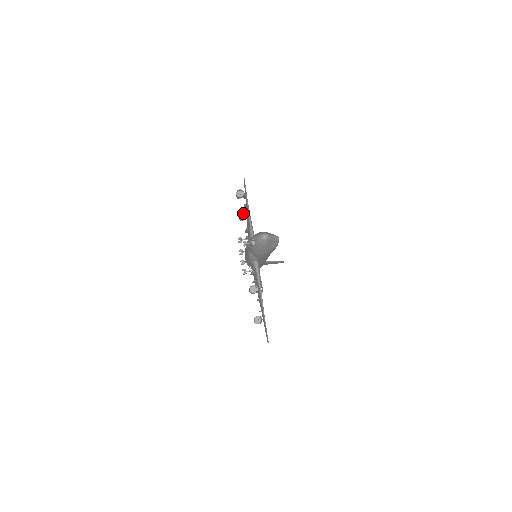
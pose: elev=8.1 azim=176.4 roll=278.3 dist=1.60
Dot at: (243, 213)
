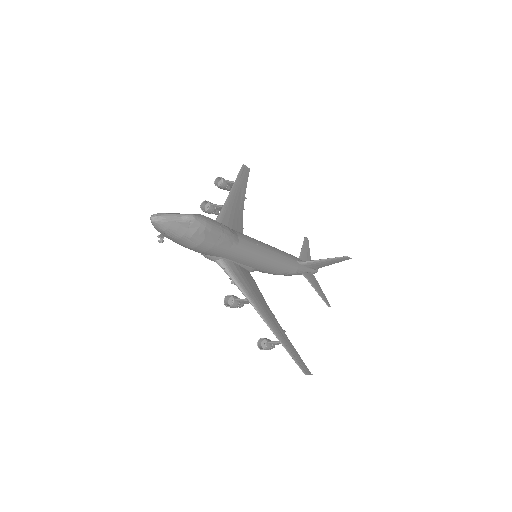
Dot at: occluded
